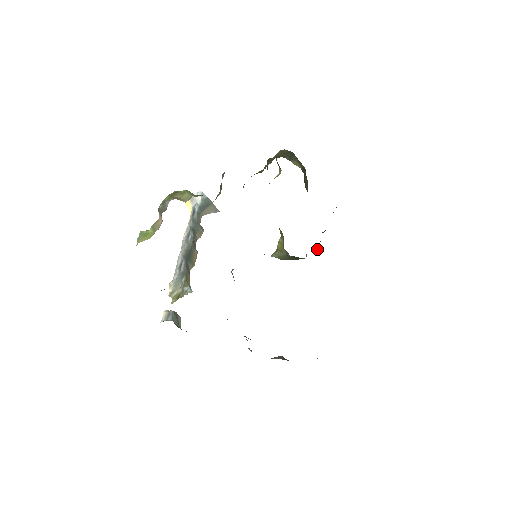
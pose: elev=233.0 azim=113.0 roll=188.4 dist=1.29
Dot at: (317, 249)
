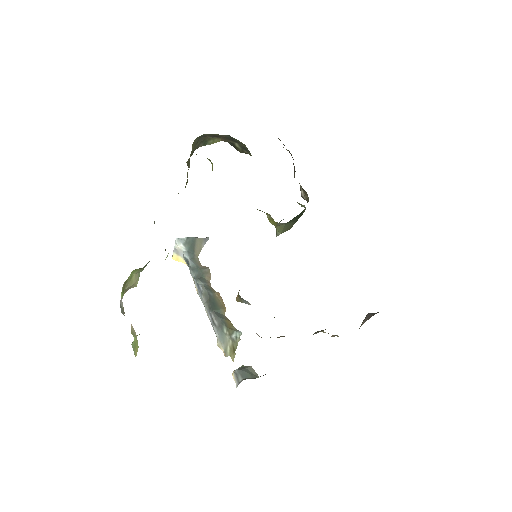
Dot at: (303, 193)
